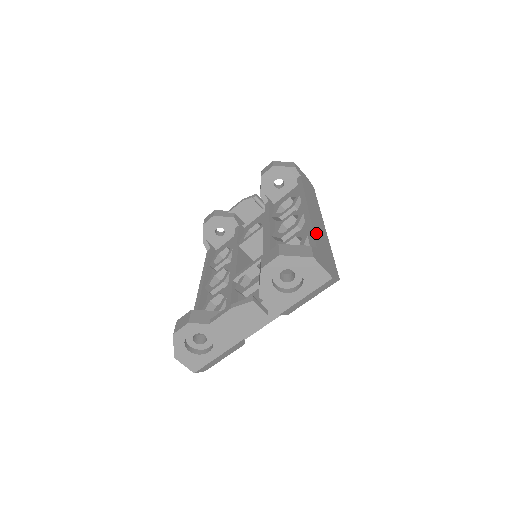
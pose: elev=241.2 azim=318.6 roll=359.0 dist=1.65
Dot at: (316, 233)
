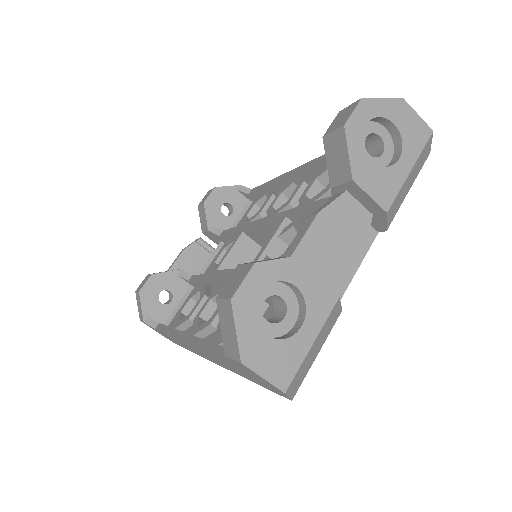
Dot at: occluded
